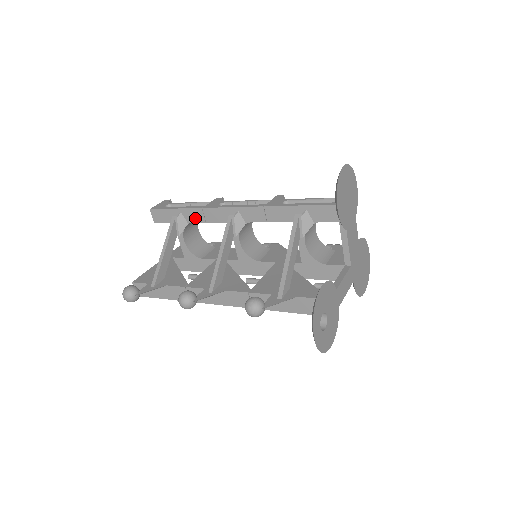
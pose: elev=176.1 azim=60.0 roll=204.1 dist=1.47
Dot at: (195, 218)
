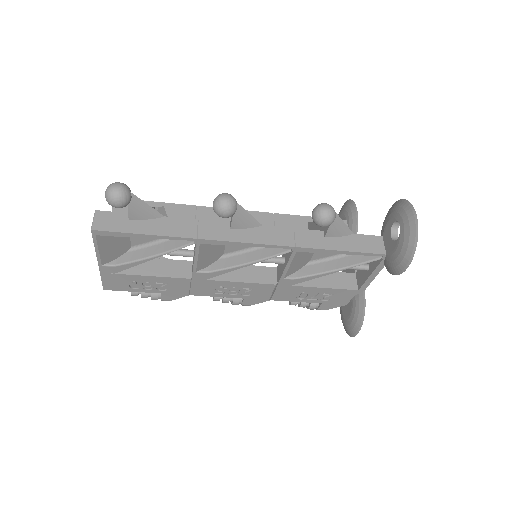
Dot at: (182, 214)
